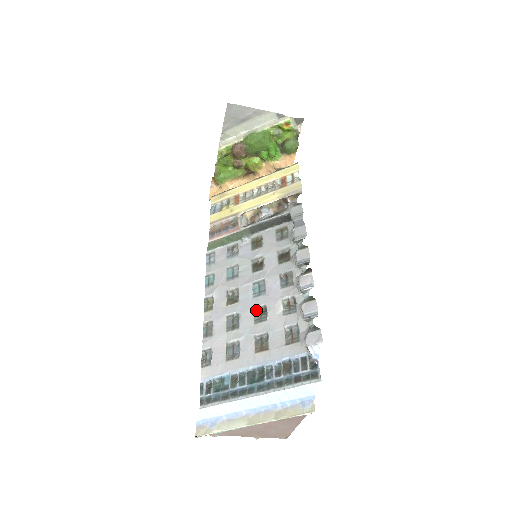
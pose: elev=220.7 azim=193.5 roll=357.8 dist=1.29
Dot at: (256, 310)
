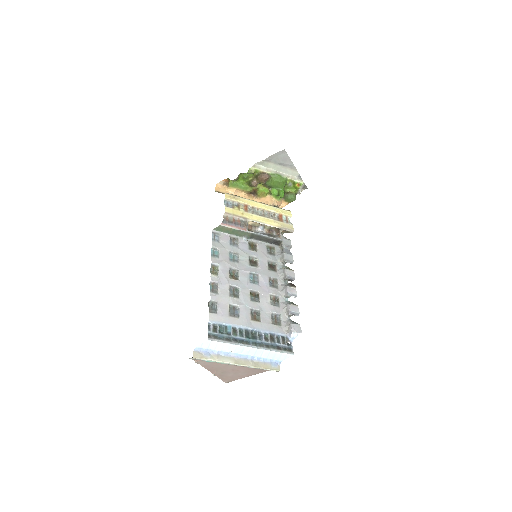
Dot at: (251, 292)
